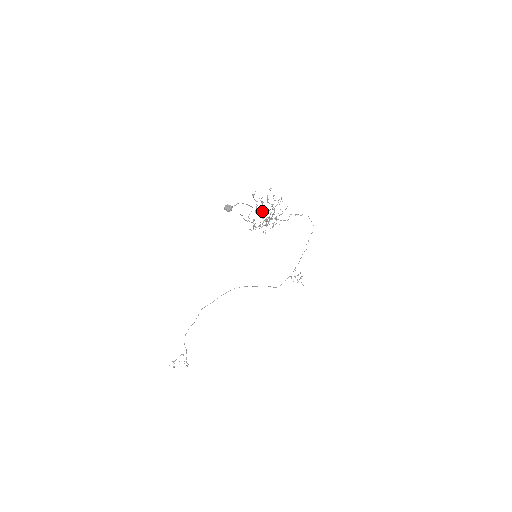
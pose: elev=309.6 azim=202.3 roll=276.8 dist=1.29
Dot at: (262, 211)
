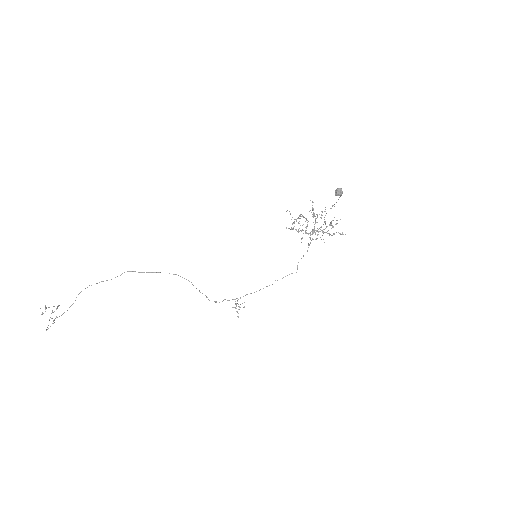
Dot at: occluded
